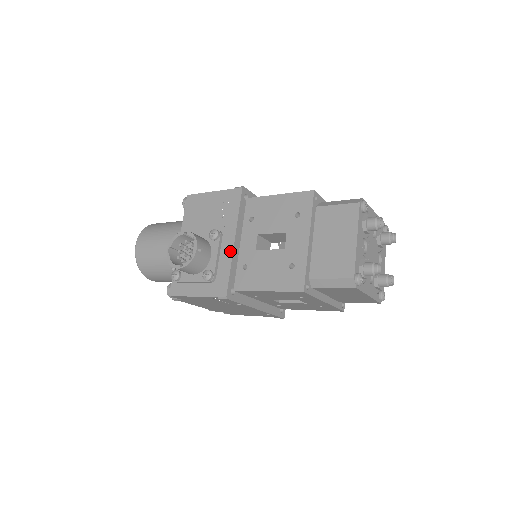
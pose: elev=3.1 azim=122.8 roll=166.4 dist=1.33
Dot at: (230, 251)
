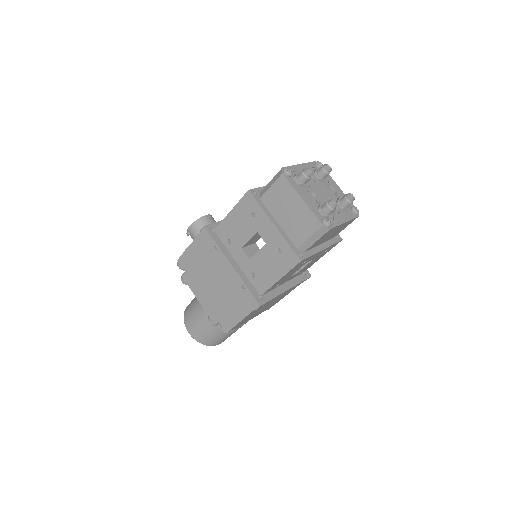
Dot at: occluded
